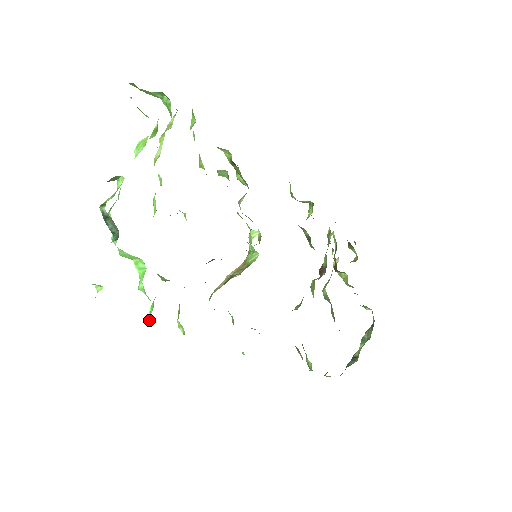
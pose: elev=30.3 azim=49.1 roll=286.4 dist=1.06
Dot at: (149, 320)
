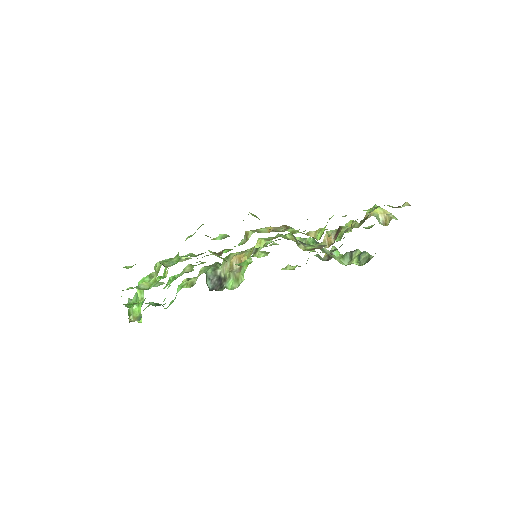
Dot at: (176, 295)
